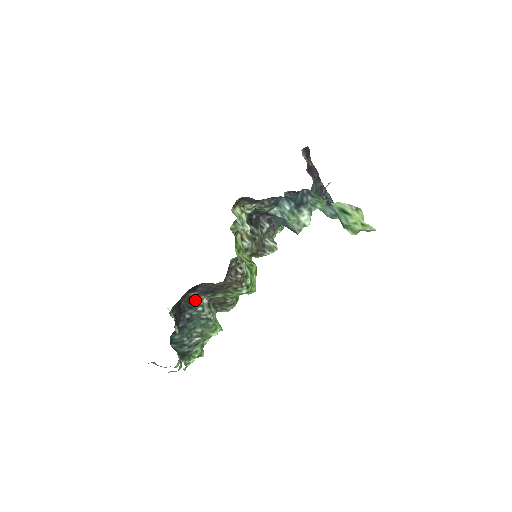
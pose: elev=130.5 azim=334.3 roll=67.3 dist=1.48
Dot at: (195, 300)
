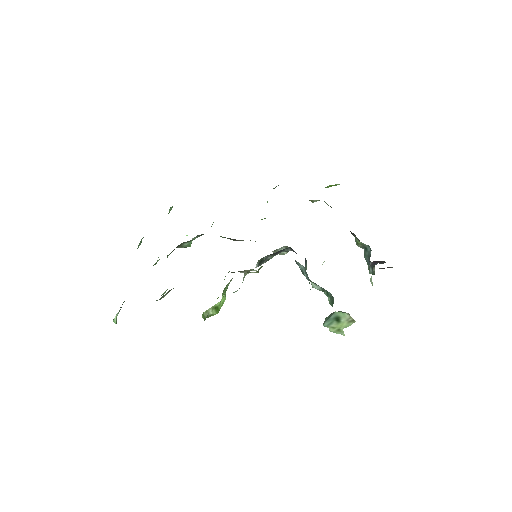
Dot at: occluded
